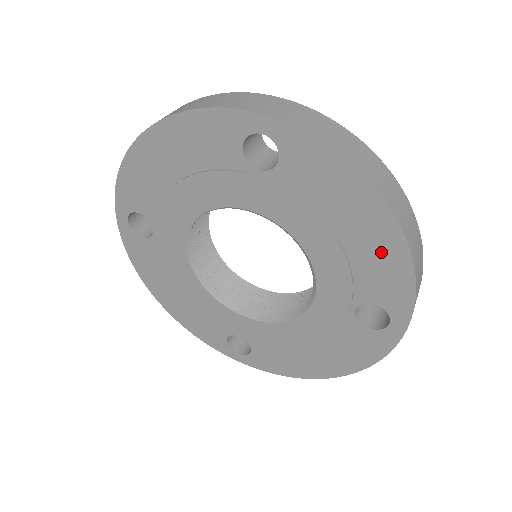
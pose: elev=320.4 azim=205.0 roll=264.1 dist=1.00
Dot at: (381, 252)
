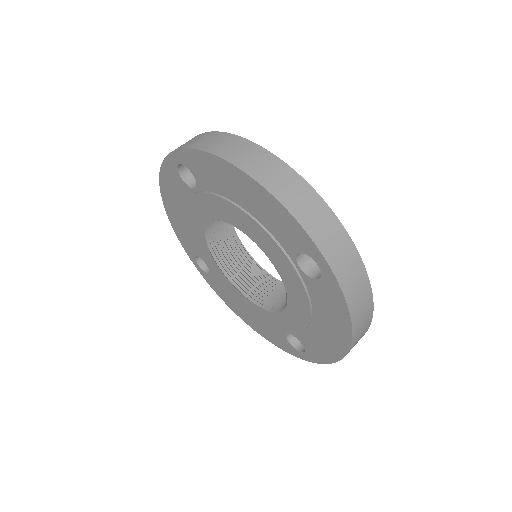
Dot at: (327, 345)
